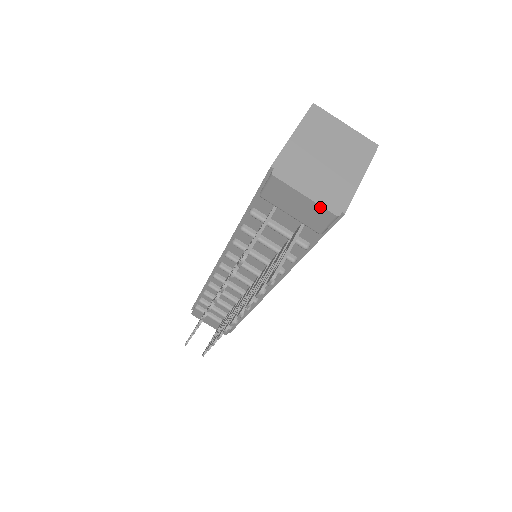
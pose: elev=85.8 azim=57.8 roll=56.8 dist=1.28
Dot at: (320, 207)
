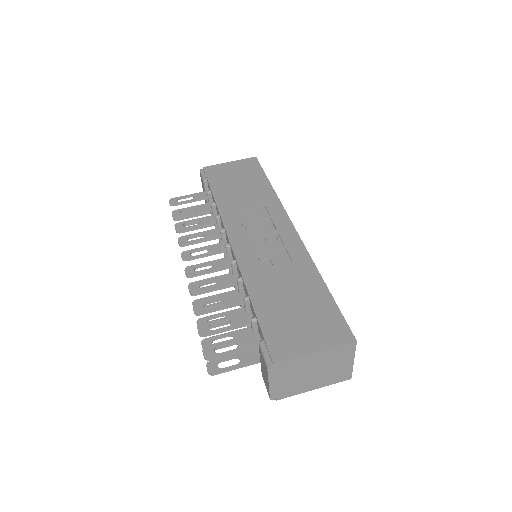
Dot at: (269, 391)
